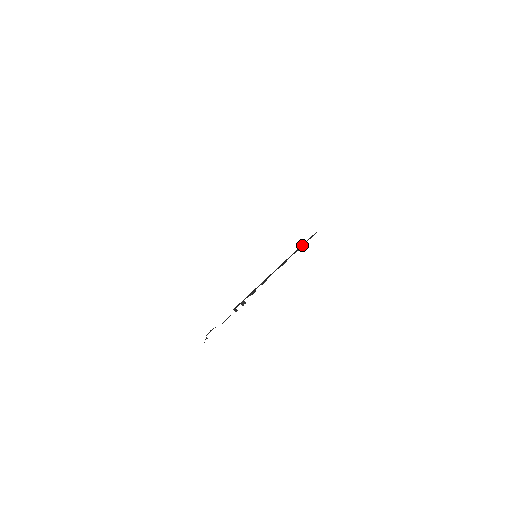
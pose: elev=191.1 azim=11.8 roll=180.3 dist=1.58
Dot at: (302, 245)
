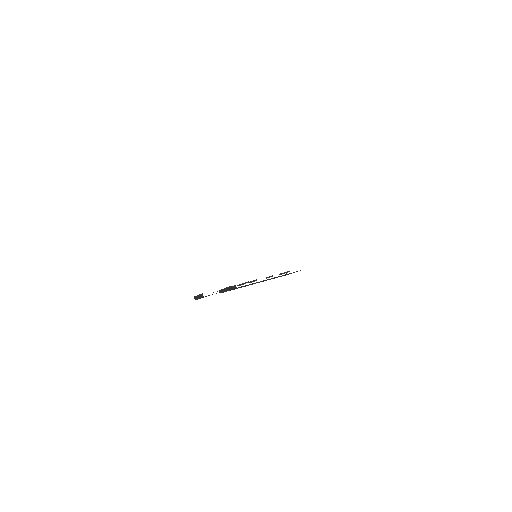
Dot at: occluded
